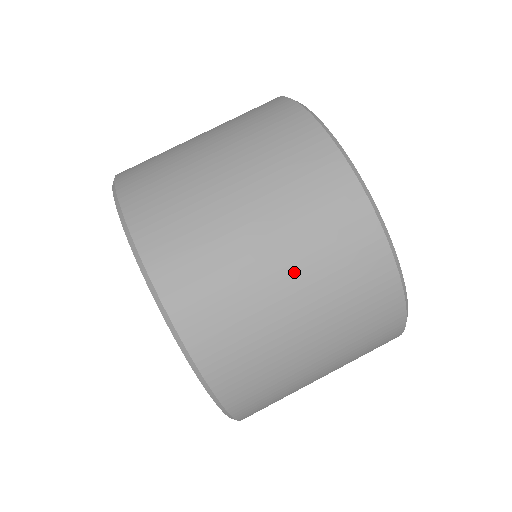
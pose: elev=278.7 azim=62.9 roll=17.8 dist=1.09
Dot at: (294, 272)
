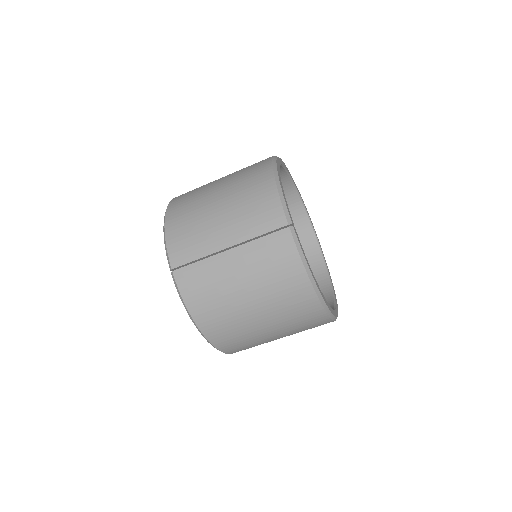
Dot at: occluded
